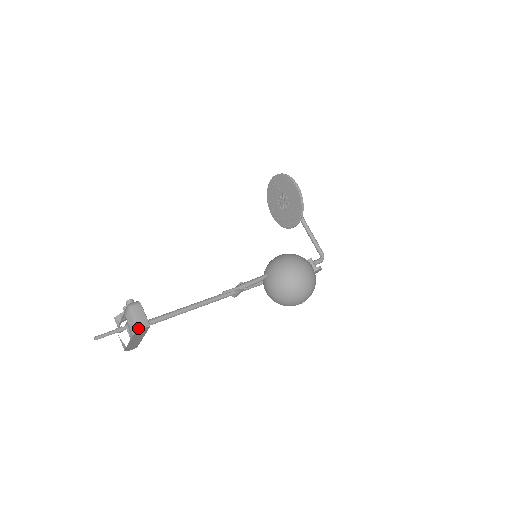
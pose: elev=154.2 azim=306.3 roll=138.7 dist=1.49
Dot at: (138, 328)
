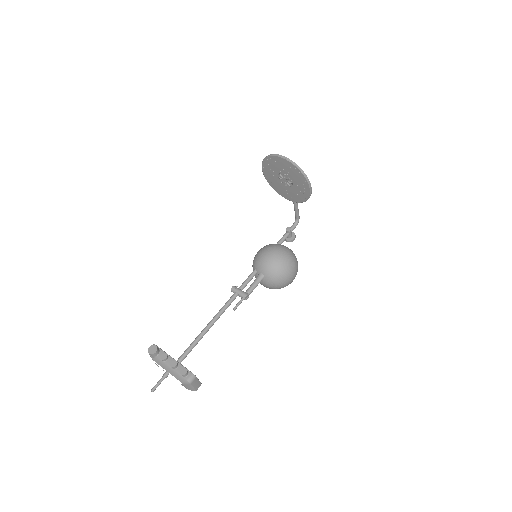
Dot at: (195, 390)
